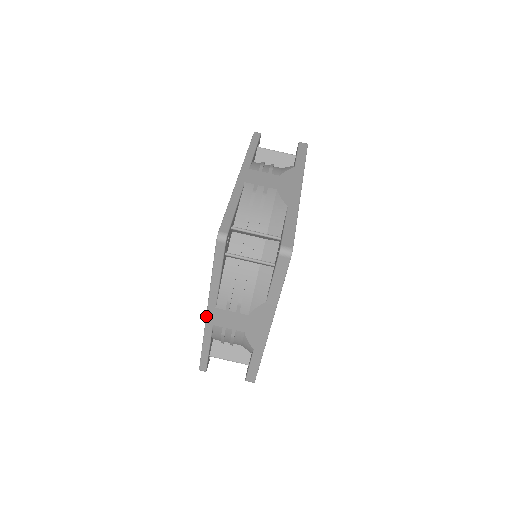
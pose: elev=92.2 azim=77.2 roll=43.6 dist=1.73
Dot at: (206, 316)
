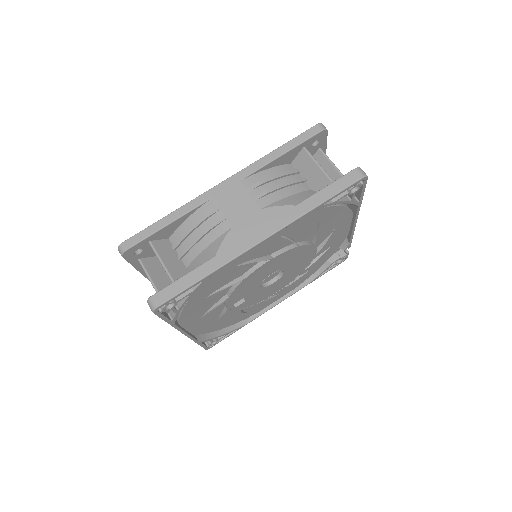
Dot at: occluded
